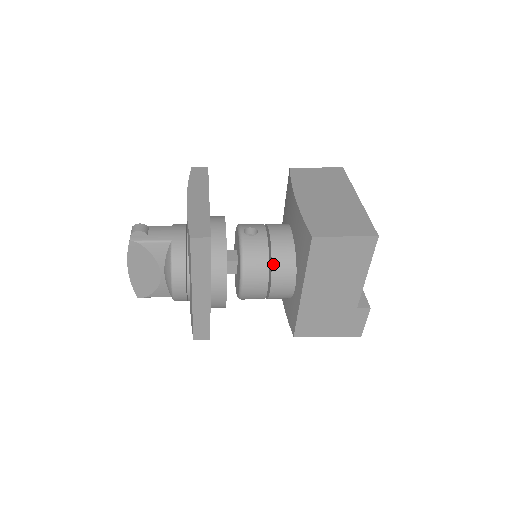
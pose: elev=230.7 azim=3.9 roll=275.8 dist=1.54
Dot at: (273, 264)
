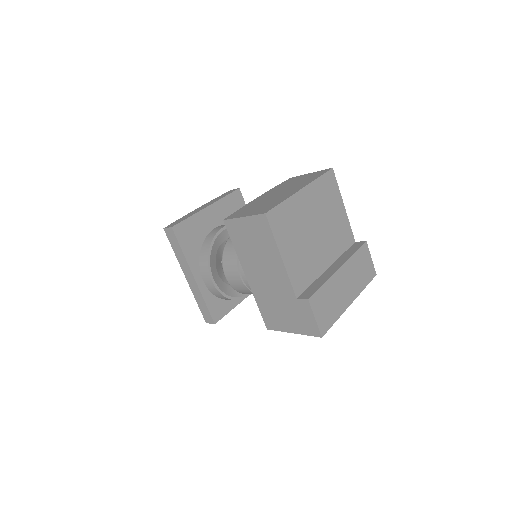
Dot at: occluded
